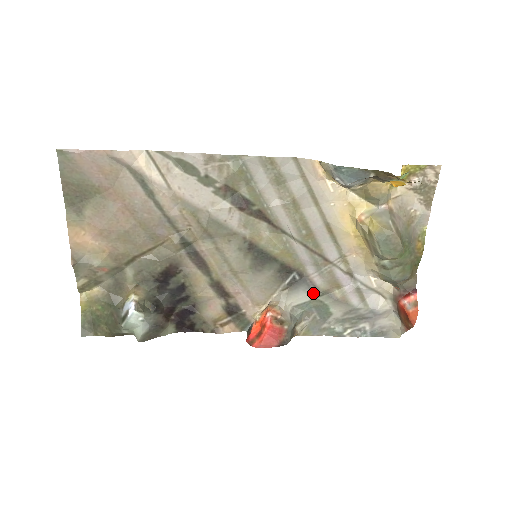
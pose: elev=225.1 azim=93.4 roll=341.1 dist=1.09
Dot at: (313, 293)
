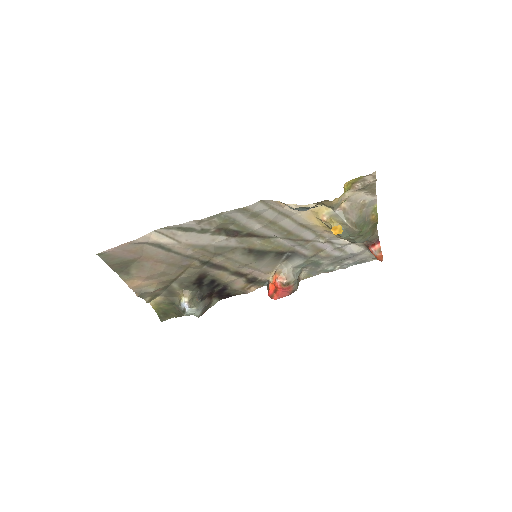
Dot at: (304, 259)
